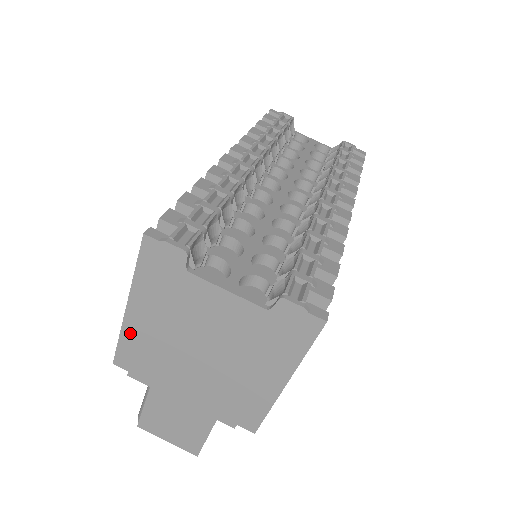
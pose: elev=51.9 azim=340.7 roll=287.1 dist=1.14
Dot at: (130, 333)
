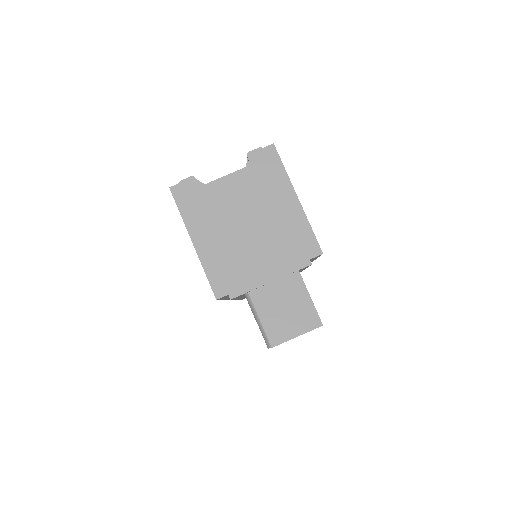
Dot at: (207, 260)
